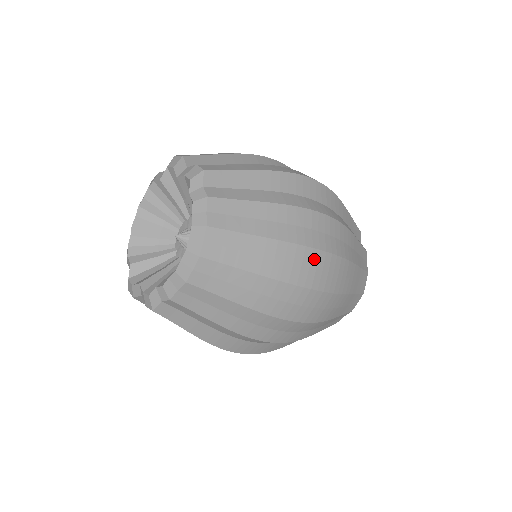
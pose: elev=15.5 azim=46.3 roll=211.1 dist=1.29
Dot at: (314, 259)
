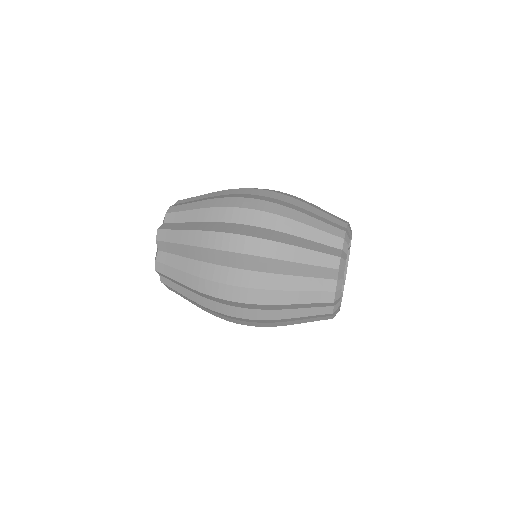
Dot at: occluded
